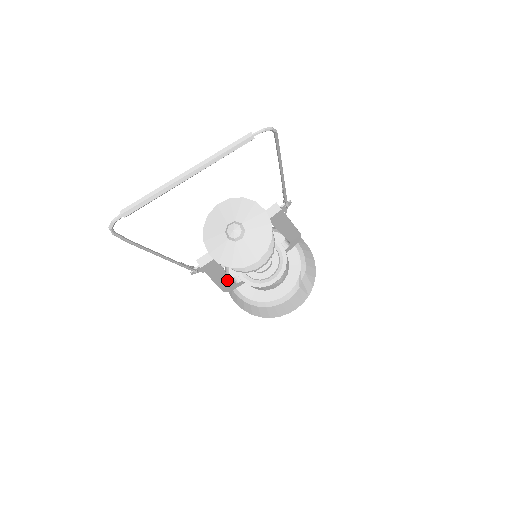
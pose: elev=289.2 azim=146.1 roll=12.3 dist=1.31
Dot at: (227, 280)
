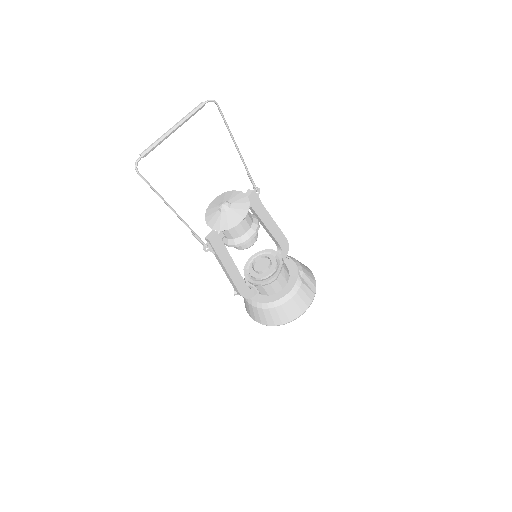
Dot at: (239, 277)
